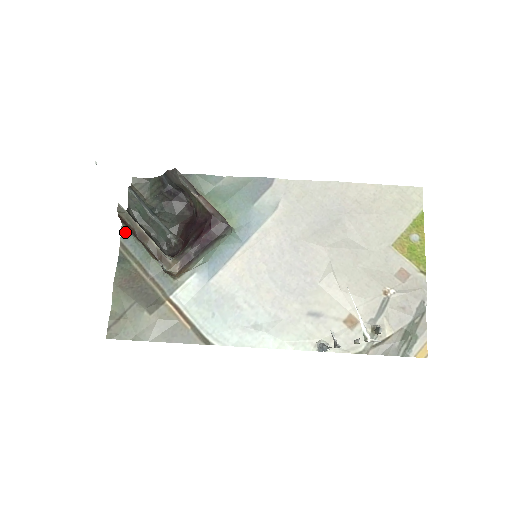
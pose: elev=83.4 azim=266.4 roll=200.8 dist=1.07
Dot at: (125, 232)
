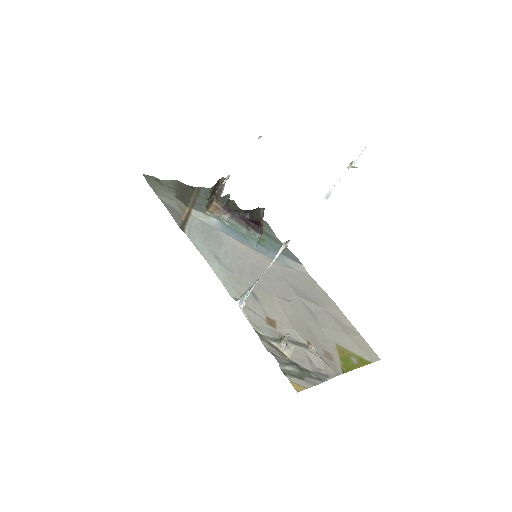
Dot at: (208, 189)
